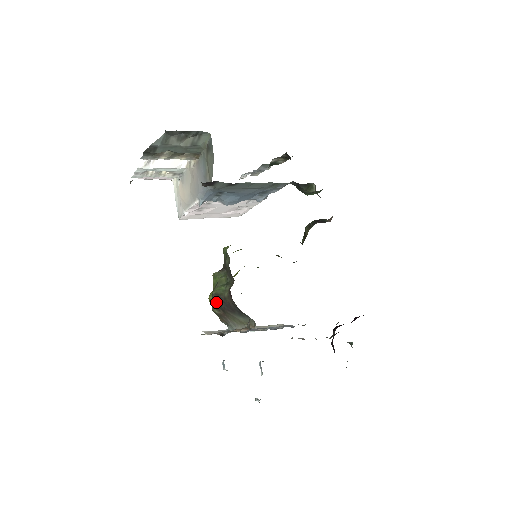
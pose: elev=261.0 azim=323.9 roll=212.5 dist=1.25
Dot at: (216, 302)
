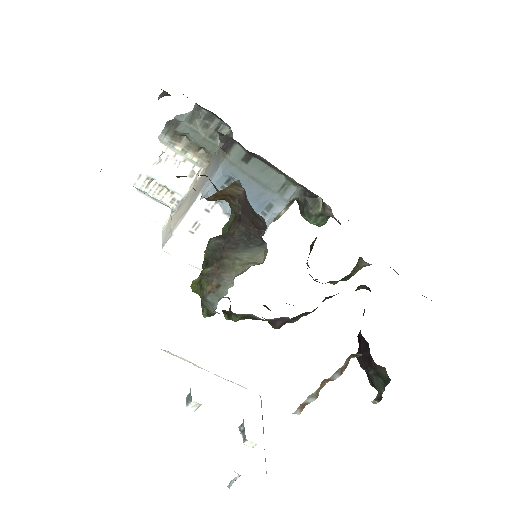
Dot at: (212, 247)
